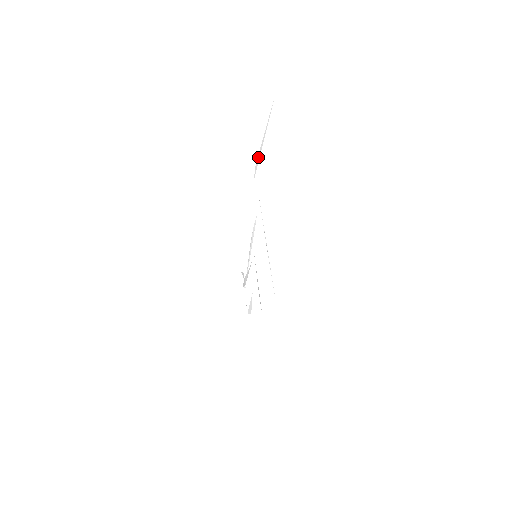
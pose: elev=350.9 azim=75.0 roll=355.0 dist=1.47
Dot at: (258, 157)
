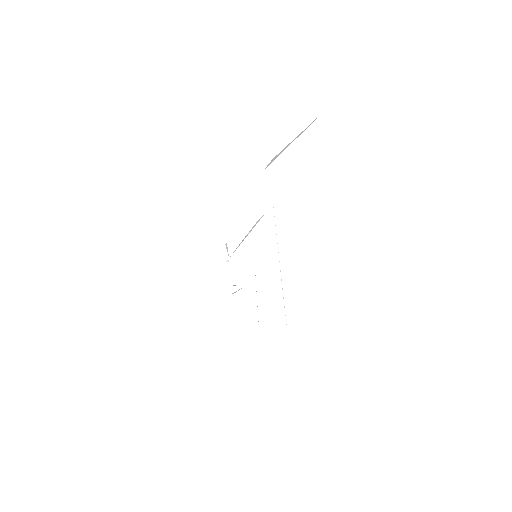
Dot at: occluded
